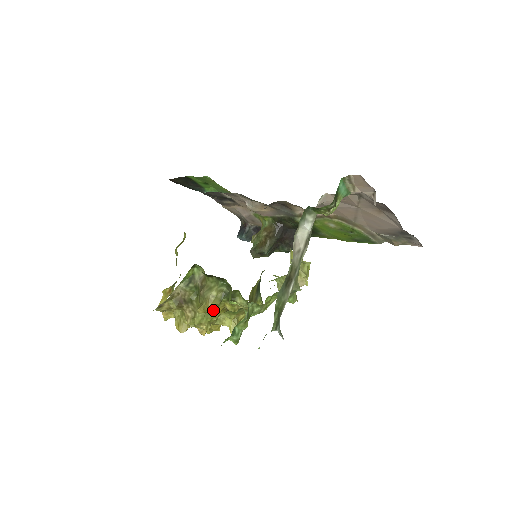
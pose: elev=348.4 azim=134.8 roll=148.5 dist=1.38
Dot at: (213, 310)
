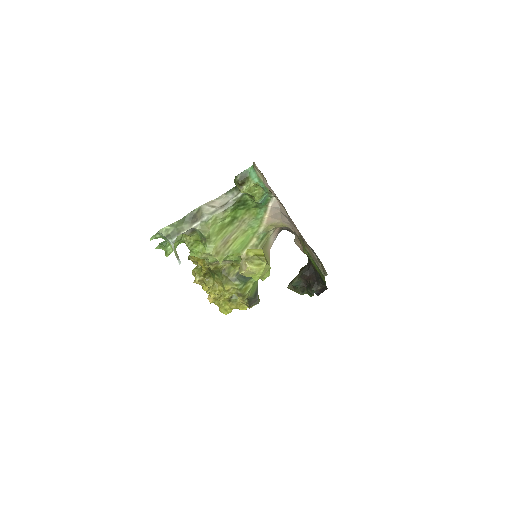
Dot at: (197, 259)
